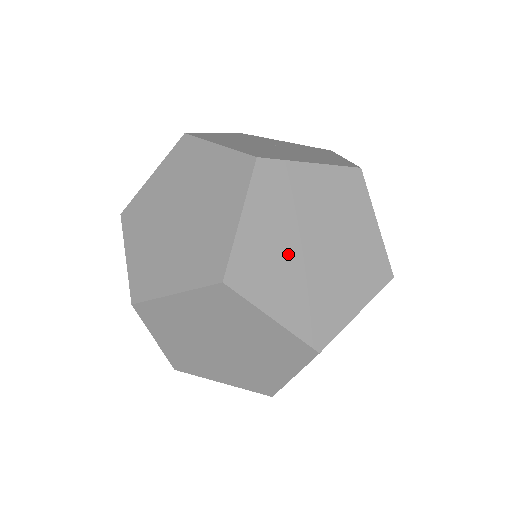
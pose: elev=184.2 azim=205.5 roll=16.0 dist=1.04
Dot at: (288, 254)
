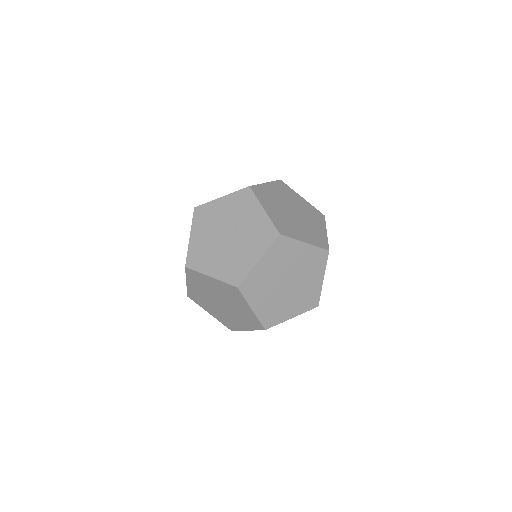
Dot at: (209, 300)
